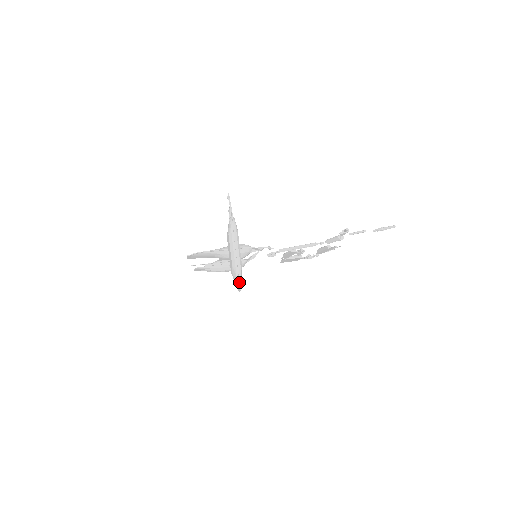
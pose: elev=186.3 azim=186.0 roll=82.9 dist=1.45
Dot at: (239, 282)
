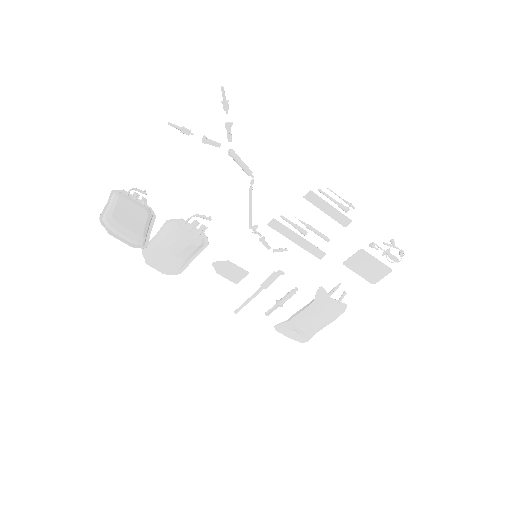
Dot at: (104, 227)
